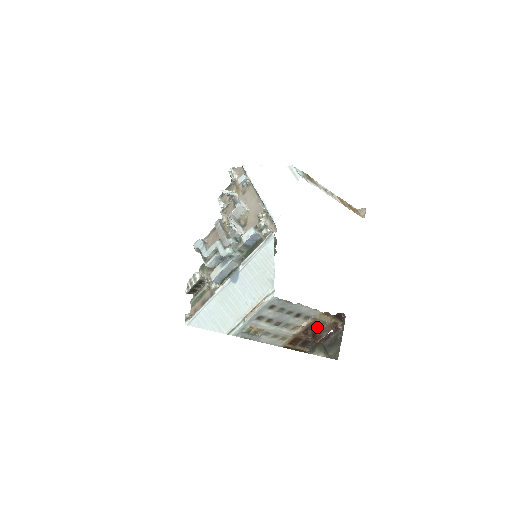
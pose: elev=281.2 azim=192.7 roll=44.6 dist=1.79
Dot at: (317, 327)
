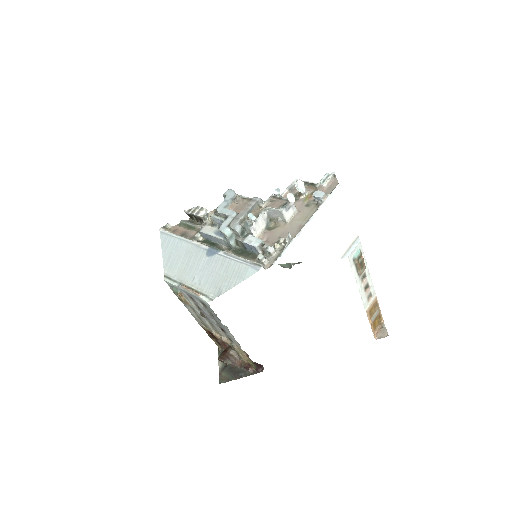
Dot at: (233, 351)
